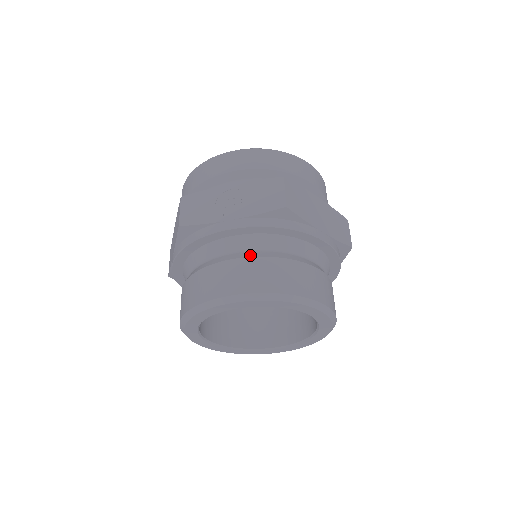
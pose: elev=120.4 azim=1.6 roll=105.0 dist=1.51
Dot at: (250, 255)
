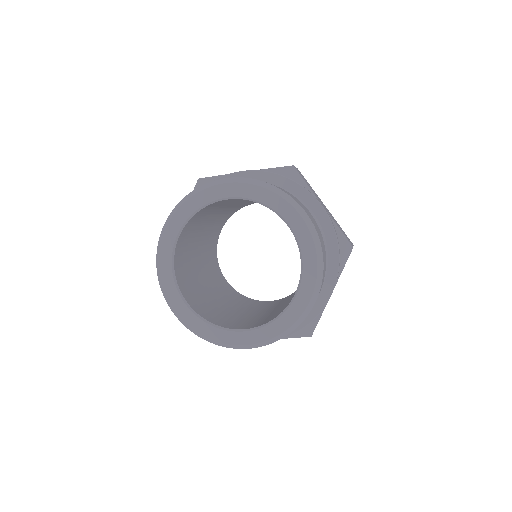
Dot at: occluded
